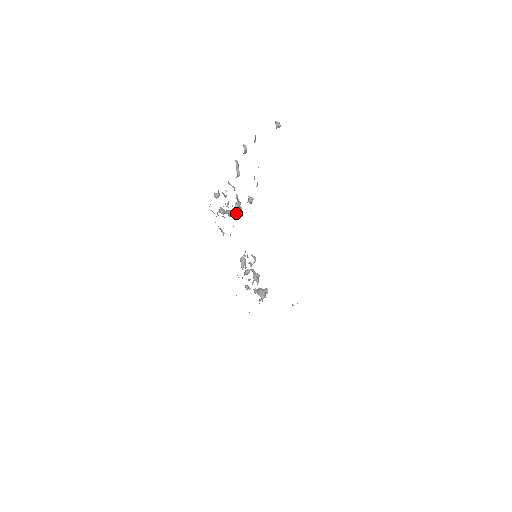
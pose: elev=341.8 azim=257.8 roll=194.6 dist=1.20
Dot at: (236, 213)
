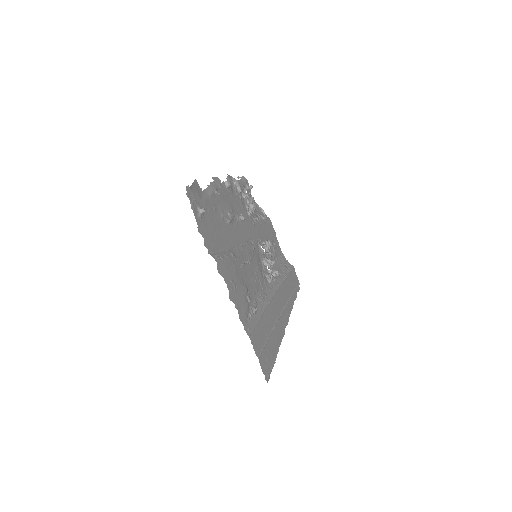
Dot at: (253, 212)
